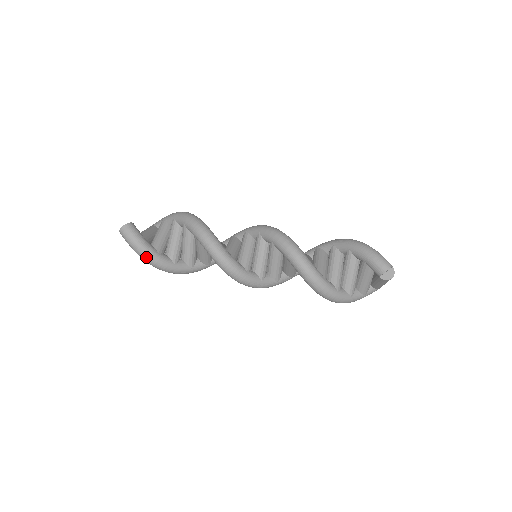
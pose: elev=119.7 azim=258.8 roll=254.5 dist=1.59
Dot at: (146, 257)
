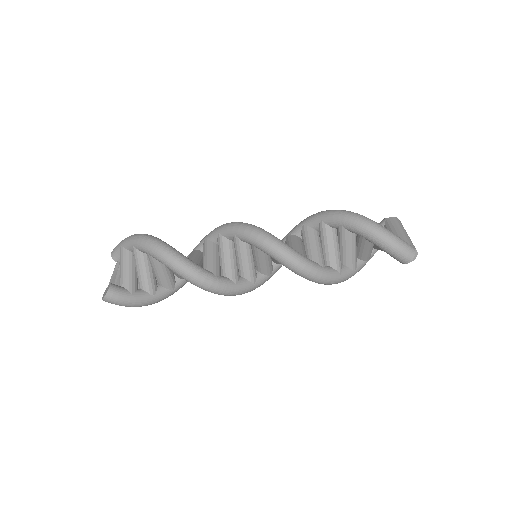
Dot at: occluded
